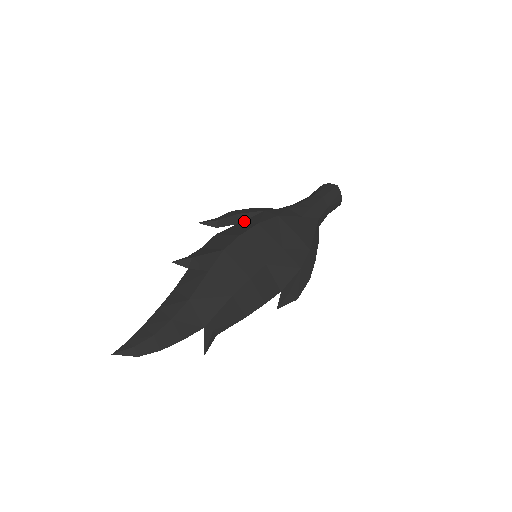
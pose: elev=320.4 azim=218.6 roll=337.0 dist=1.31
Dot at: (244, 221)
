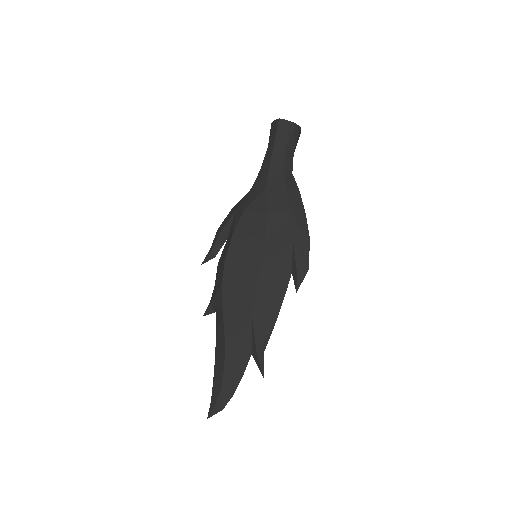
Dot at: (229, 233)
